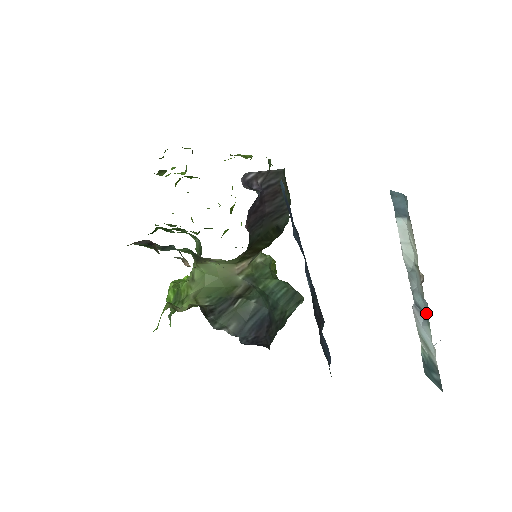
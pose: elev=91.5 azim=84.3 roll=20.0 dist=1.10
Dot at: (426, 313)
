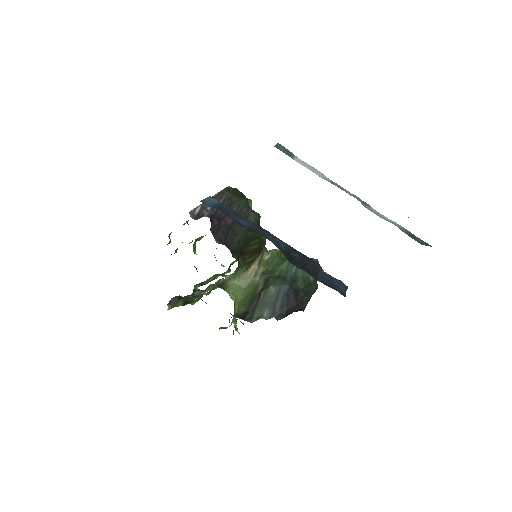
Dot at: occluded
